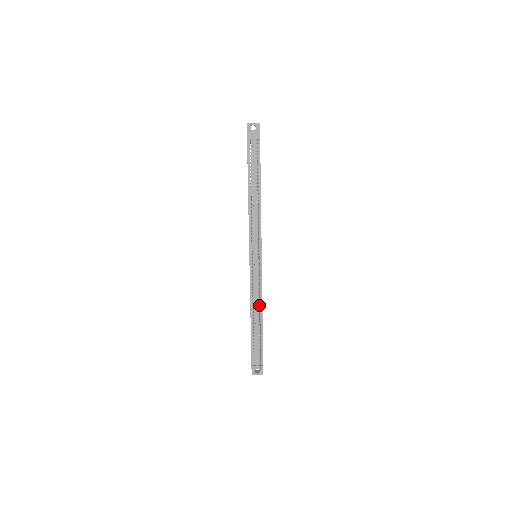
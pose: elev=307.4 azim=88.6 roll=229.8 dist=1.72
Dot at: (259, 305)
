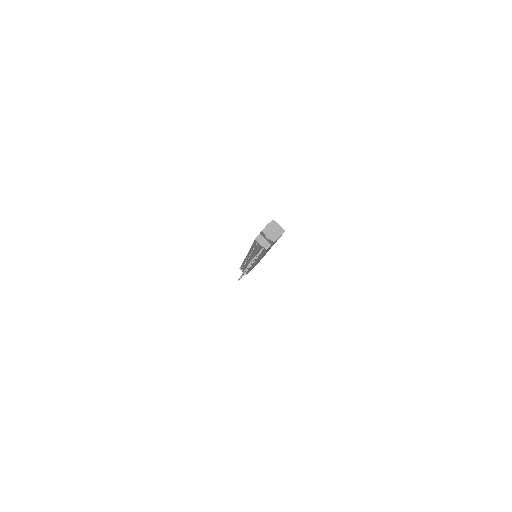
Dot at: occluded
